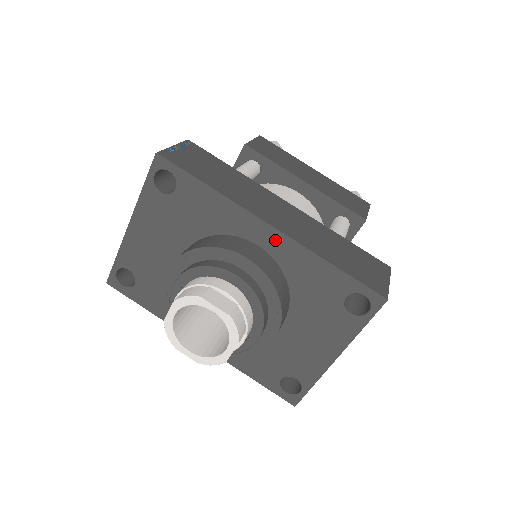
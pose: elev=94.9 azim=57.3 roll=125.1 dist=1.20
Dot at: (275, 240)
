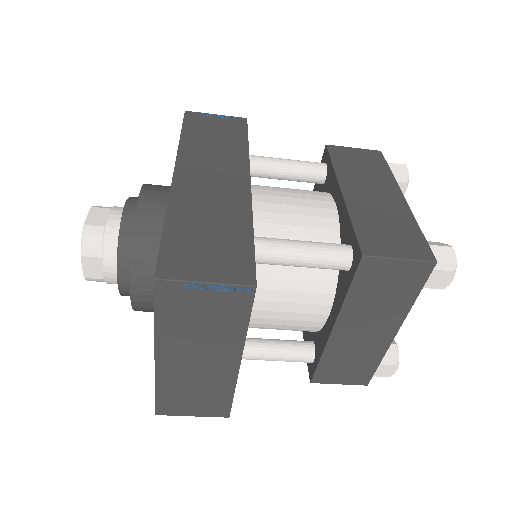
Dot at: occluded
